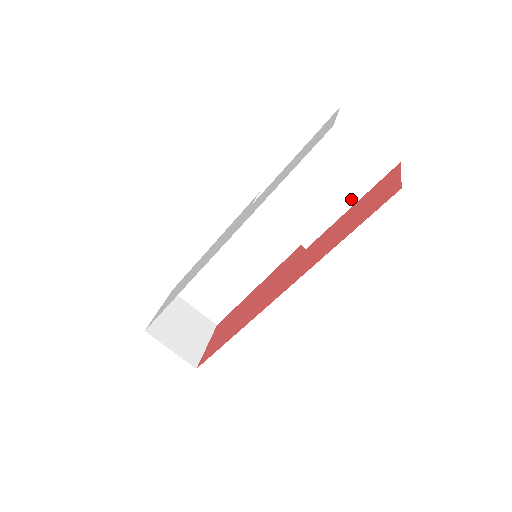
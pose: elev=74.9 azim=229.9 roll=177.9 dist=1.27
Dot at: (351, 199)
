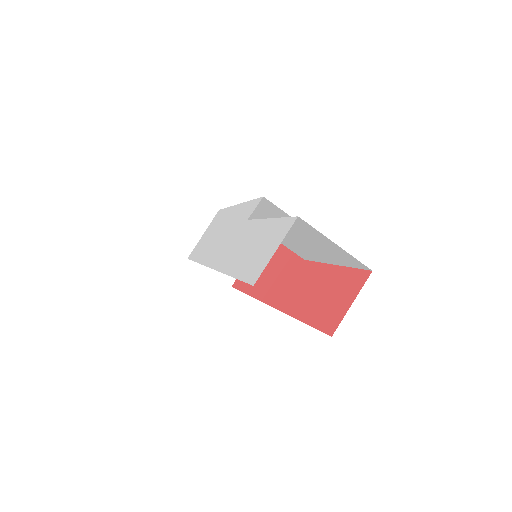
Dot at: (332, 261)
